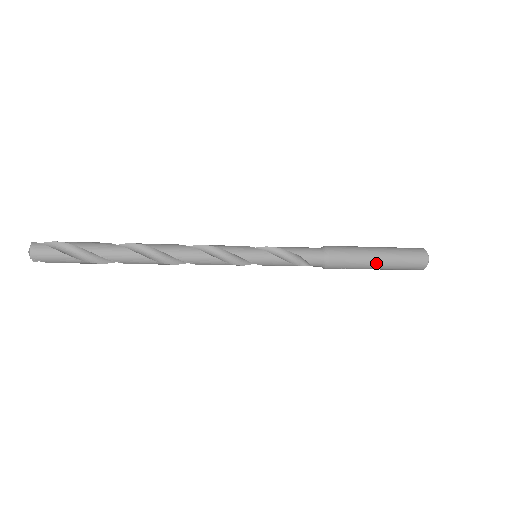
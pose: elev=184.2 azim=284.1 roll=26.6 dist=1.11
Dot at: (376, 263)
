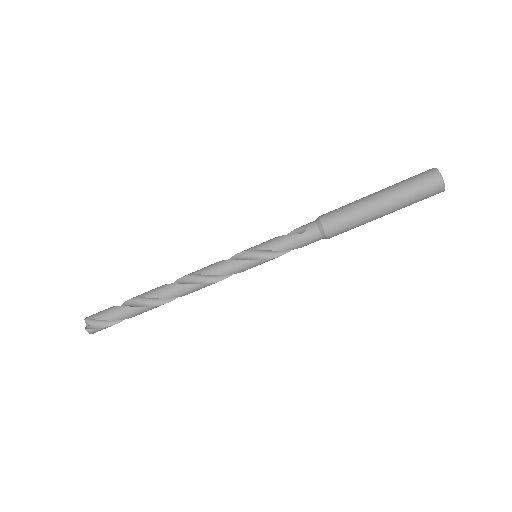
Dot at: (371, 195)
